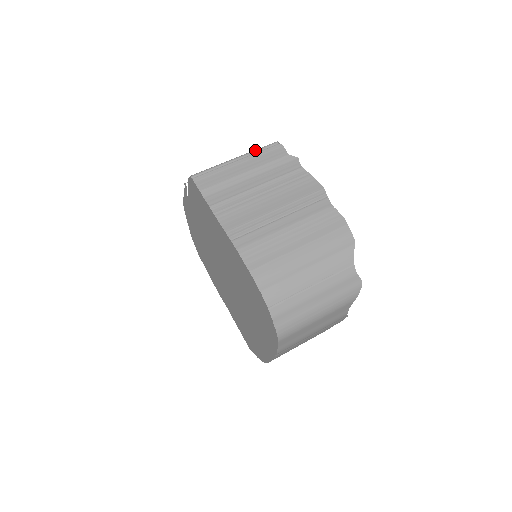
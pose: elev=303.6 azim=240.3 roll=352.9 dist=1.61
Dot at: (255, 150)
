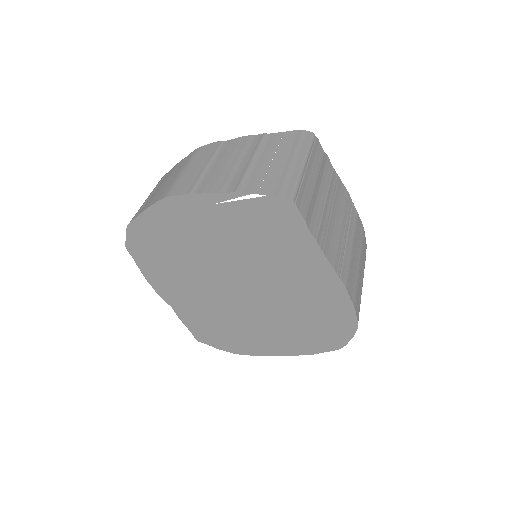
Dot at: (309, 149)
